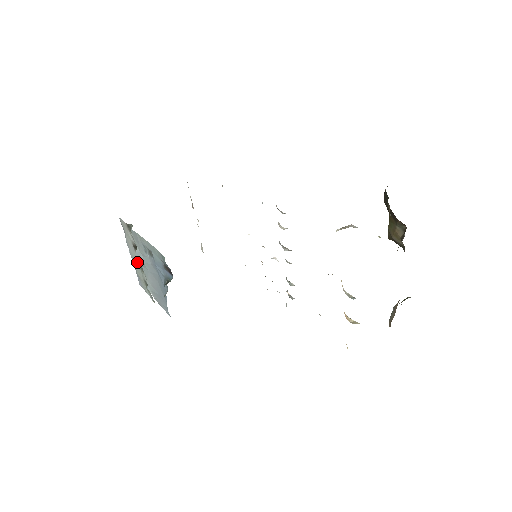
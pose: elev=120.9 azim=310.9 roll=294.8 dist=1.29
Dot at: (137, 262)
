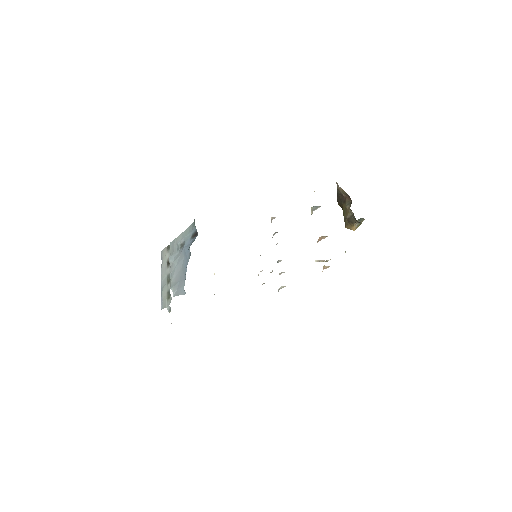
Dot at: (166, 279)
